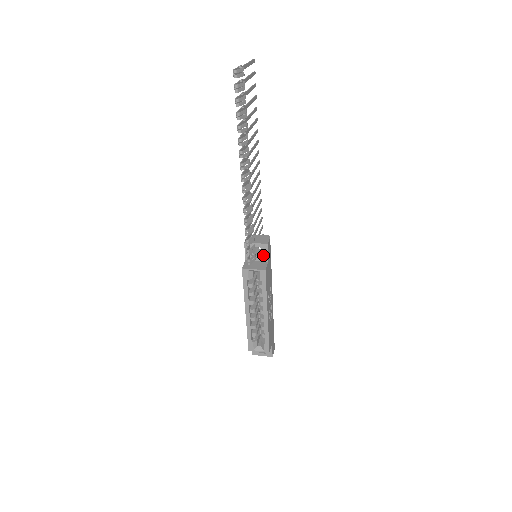
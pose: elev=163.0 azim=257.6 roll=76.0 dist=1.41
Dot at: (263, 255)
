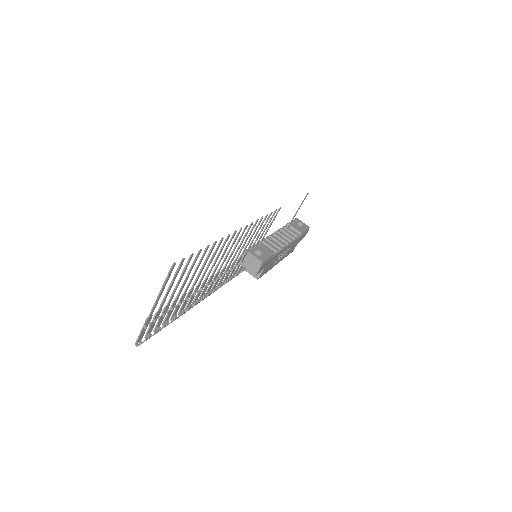
Dot at: occluded
